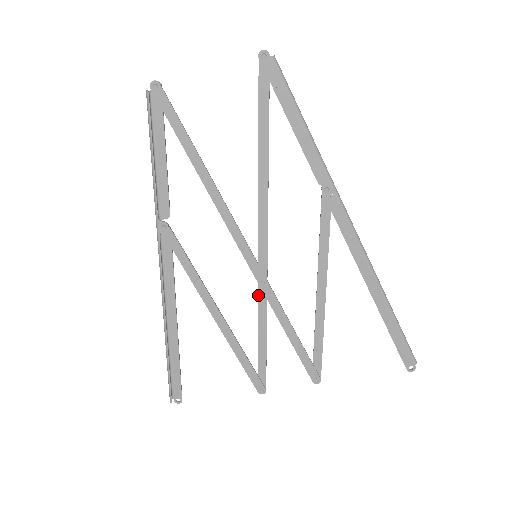
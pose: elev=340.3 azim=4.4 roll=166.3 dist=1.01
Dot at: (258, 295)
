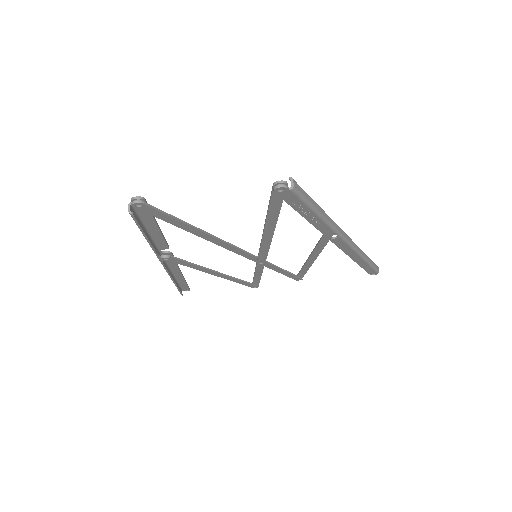
Dot at: (256, 267)
